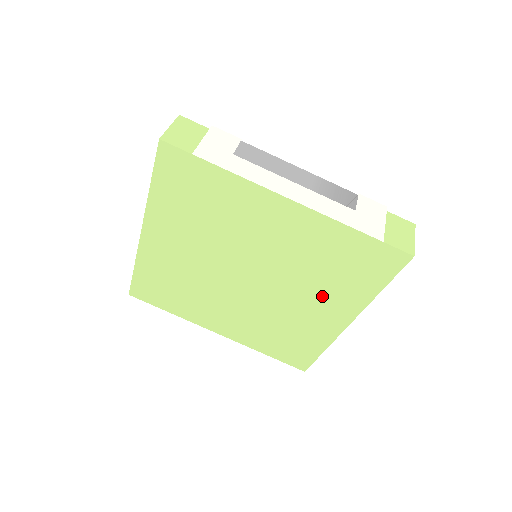
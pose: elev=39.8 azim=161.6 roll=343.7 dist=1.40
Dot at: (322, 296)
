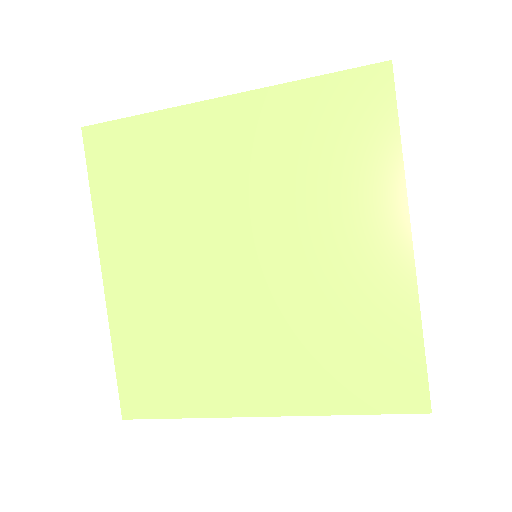
Dot at: (287, 358)
